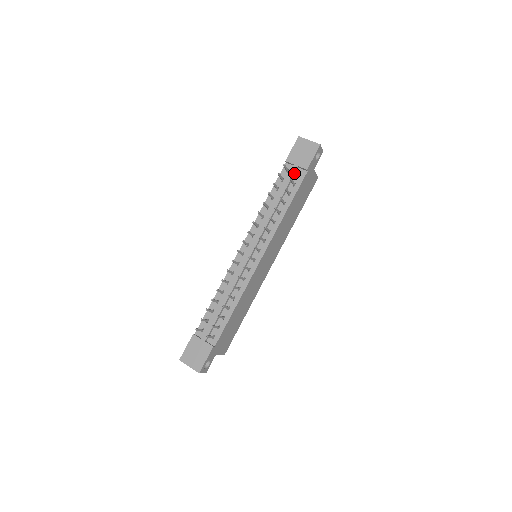
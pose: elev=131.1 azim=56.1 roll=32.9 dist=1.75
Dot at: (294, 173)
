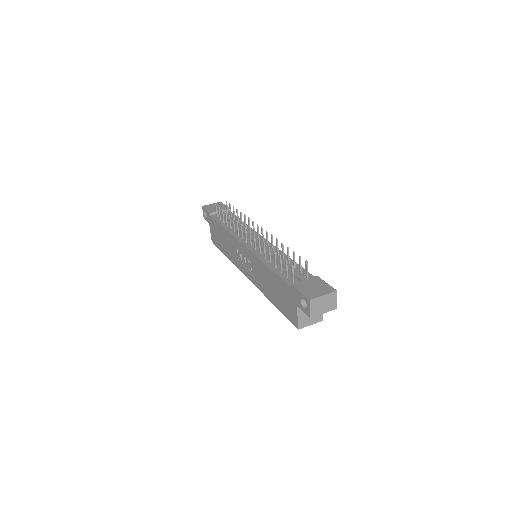
Dot at: (224, 213)
